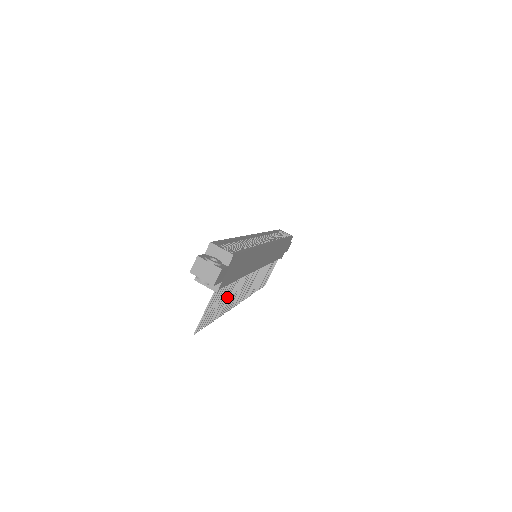
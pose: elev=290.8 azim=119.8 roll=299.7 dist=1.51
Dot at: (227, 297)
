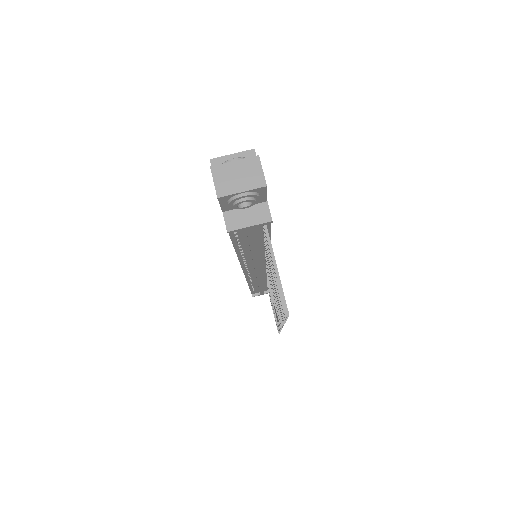
Dot at: occluded
